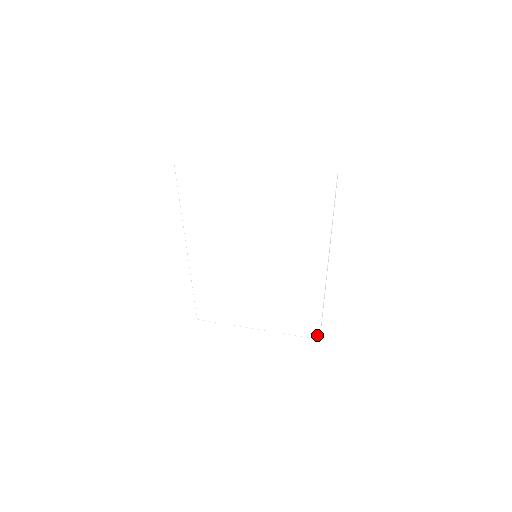
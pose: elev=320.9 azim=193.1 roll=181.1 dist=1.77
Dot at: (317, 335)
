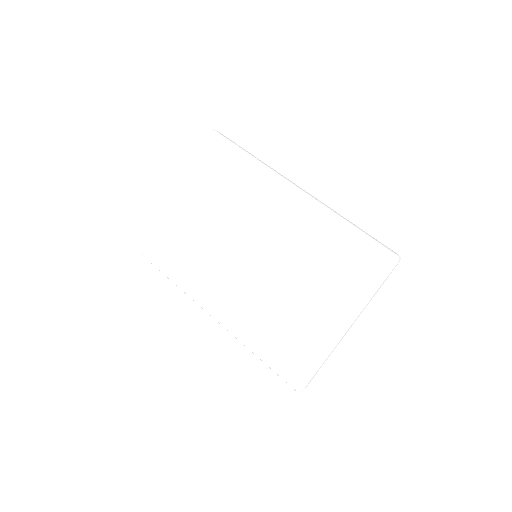
Dot at: (389, 255)
